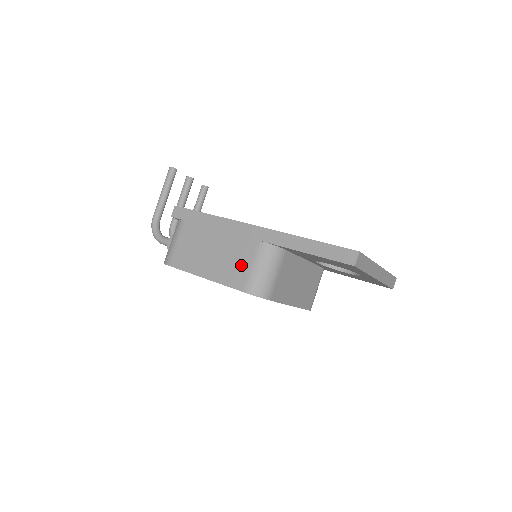
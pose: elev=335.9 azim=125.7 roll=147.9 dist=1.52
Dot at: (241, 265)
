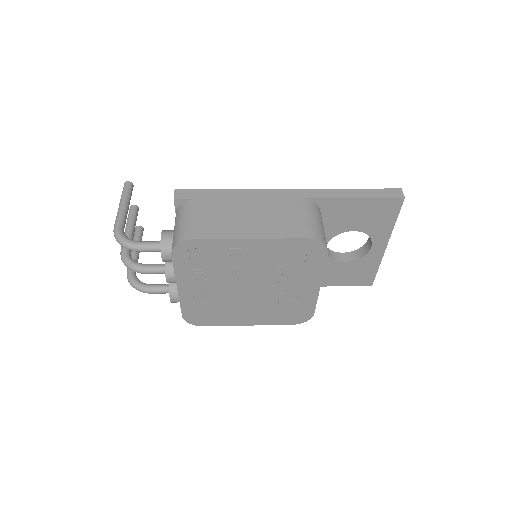
Dot at: (293, 219)
